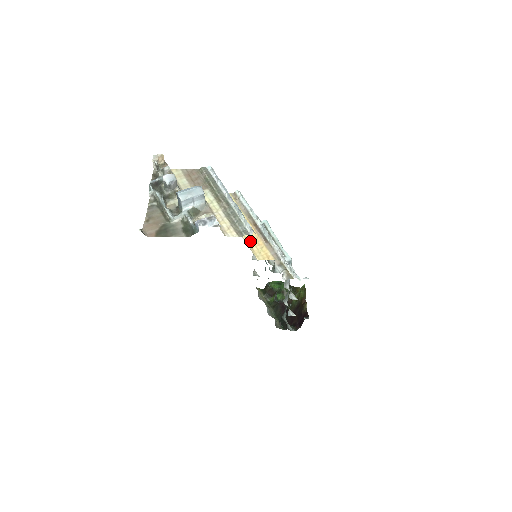
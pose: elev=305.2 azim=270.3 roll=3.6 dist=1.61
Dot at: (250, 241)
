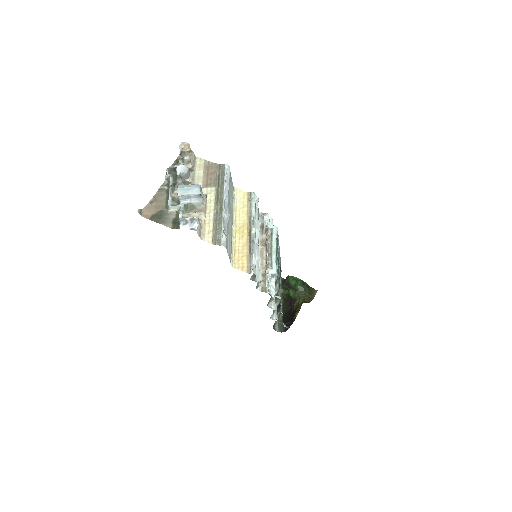
Dot at: (237, 246)
